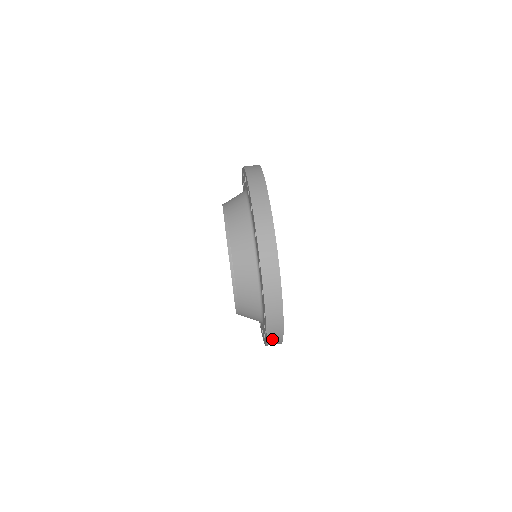
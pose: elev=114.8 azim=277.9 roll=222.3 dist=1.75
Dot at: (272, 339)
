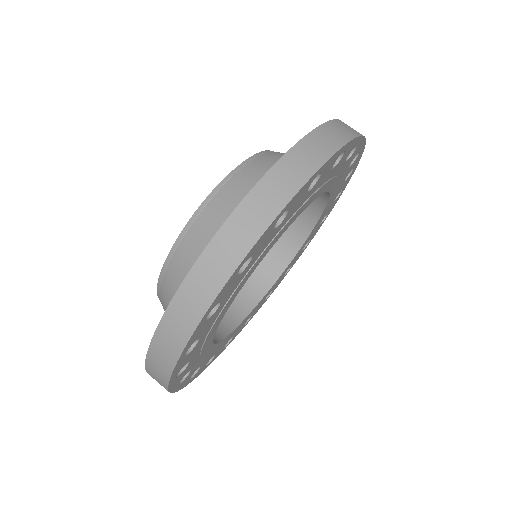
Dot at: occluded
